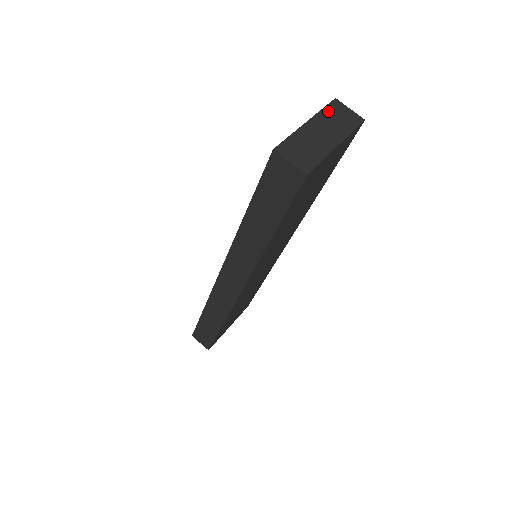
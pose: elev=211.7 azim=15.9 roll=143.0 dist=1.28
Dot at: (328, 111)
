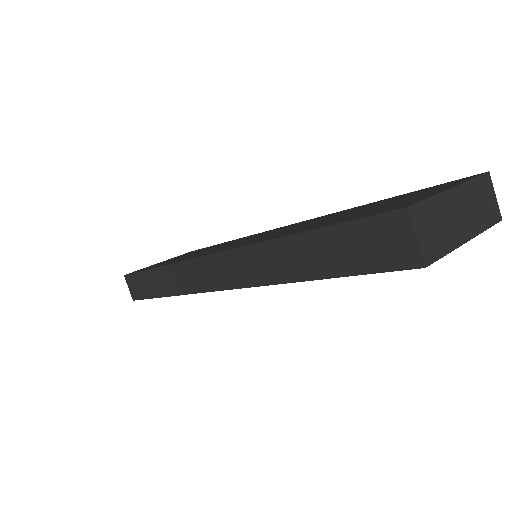
Dot at: (477, 185)
